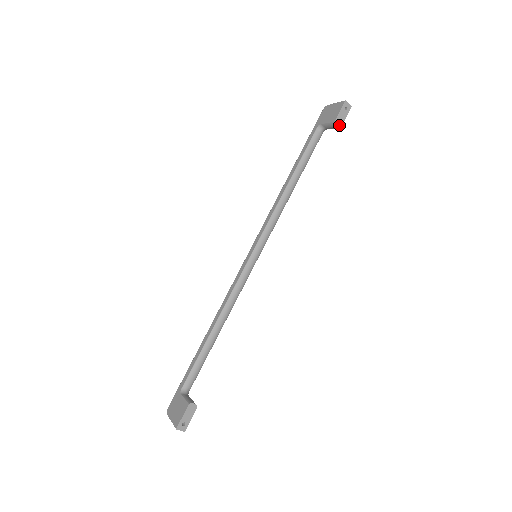
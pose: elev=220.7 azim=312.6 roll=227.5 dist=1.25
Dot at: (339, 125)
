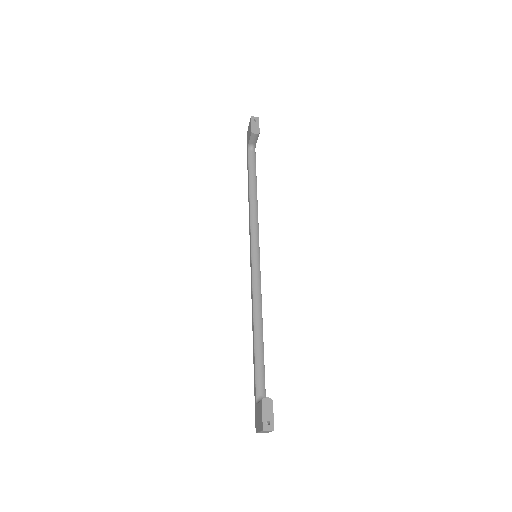
Dot at: (257, 132)
